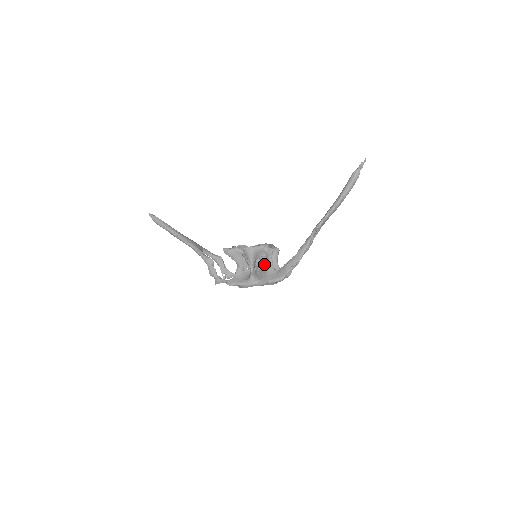
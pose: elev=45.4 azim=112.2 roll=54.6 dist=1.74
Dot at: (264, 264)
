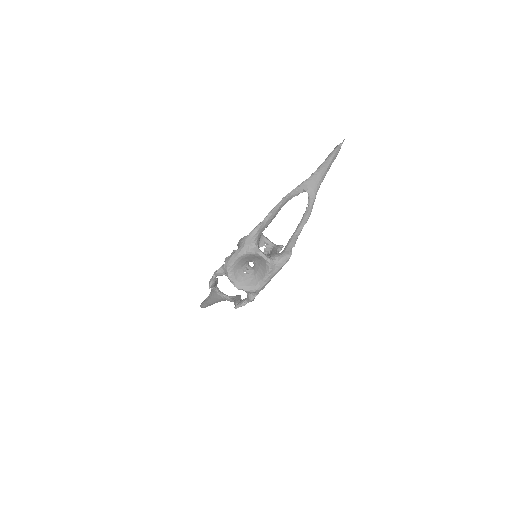
Dot at: occluded
